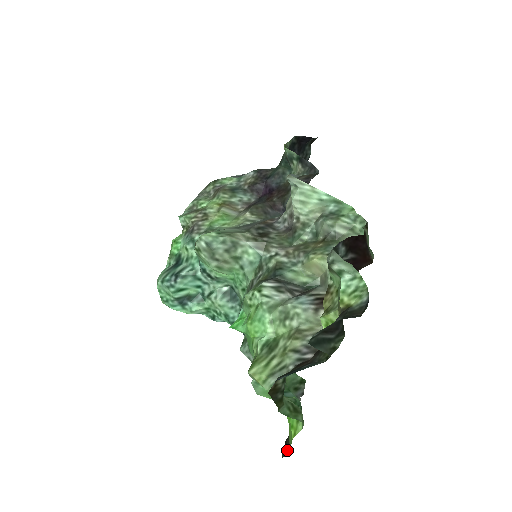
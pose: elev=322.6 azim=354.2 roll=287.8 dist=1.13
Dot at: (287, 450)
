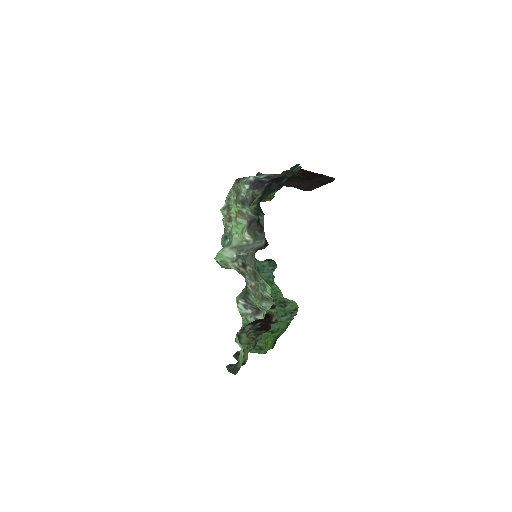
Dot at: (274, 345)
